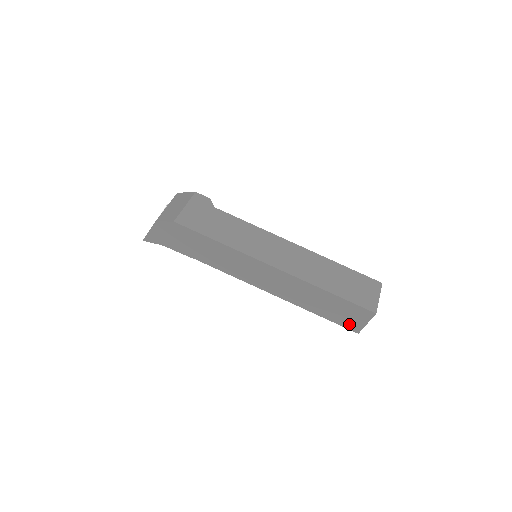
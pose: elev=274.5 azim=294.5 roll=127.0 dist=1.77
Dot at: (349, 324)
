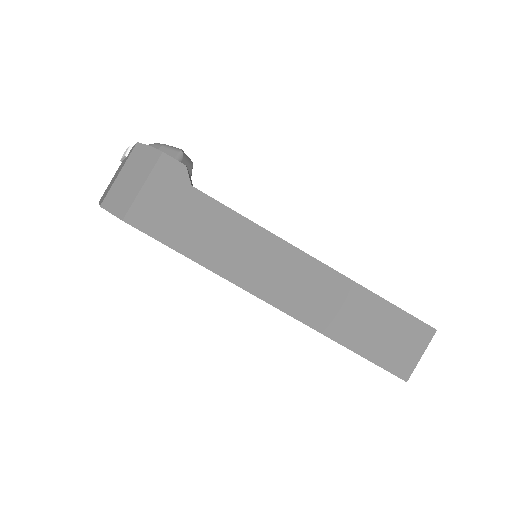
Dot at: occluded
